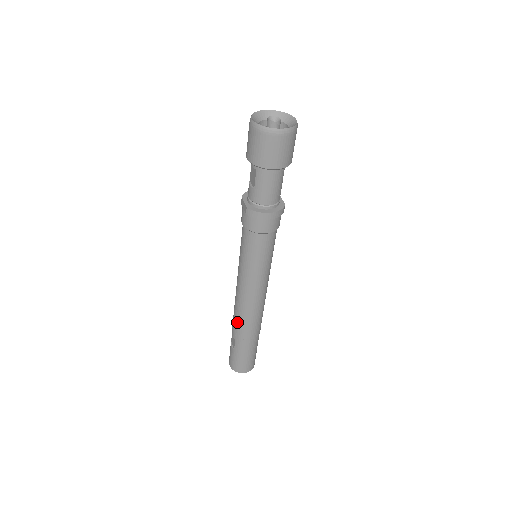
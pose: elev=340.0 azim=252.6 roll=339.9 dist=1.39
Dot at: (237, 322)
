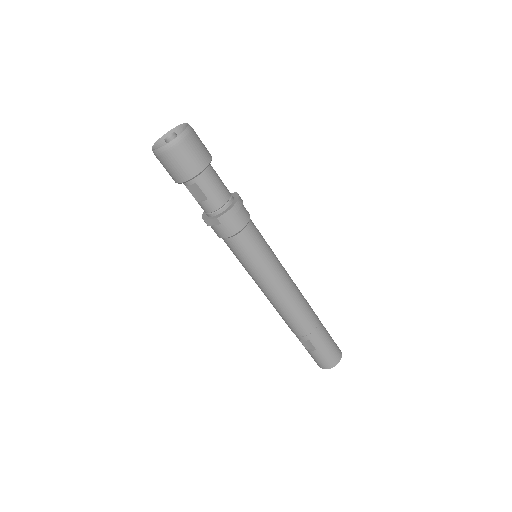
Dot at: (296, 323)
